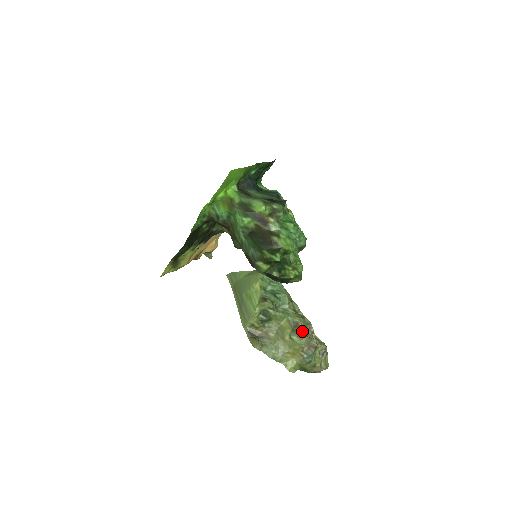
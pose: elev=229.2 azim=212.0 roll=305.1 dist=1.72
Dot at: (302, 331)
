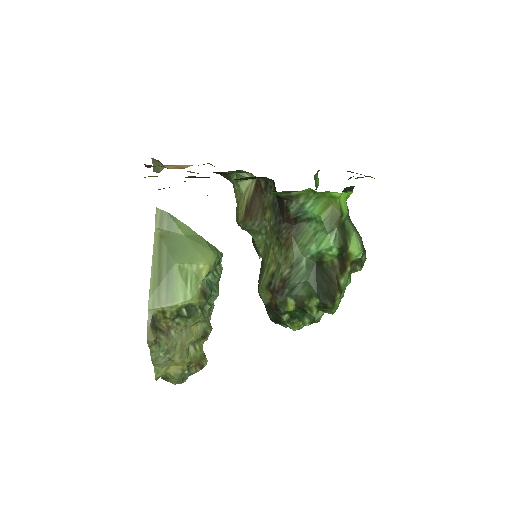
Dot at: (202, 343)
